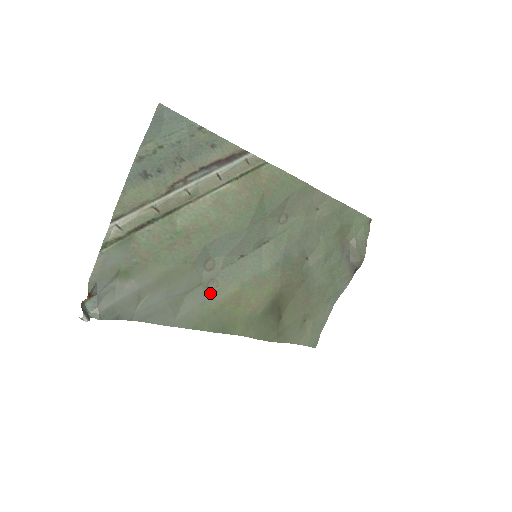
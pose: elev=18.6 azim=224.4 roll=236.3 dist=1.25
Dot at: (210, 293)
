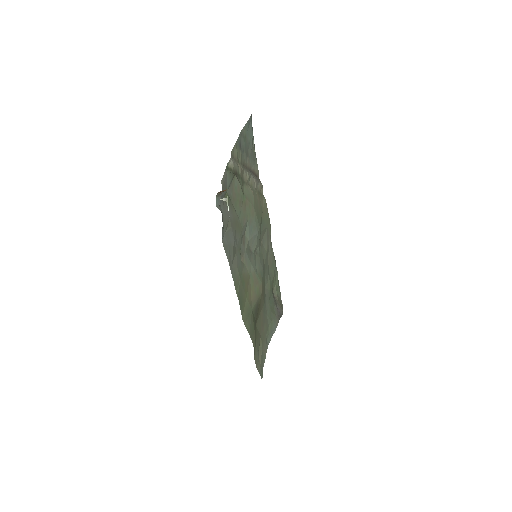
Dot at: (241, 263)
